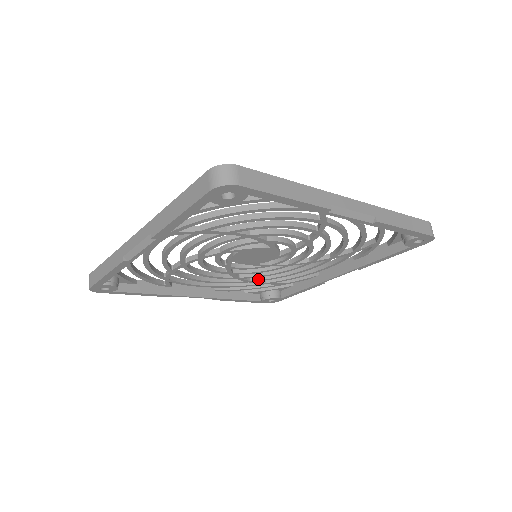
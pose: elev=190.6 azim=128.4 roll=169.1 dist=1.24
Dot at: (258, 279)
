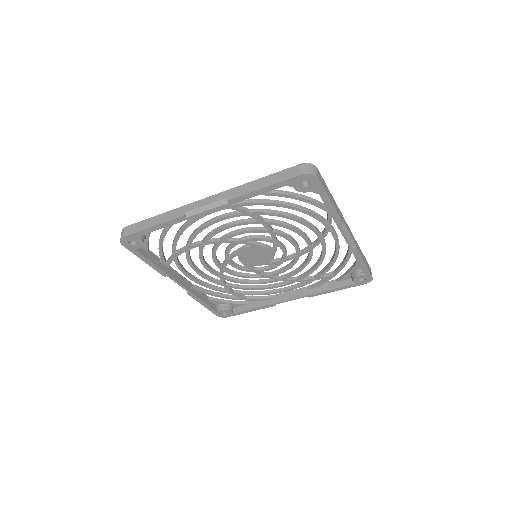
Dot at: (232, 285)
